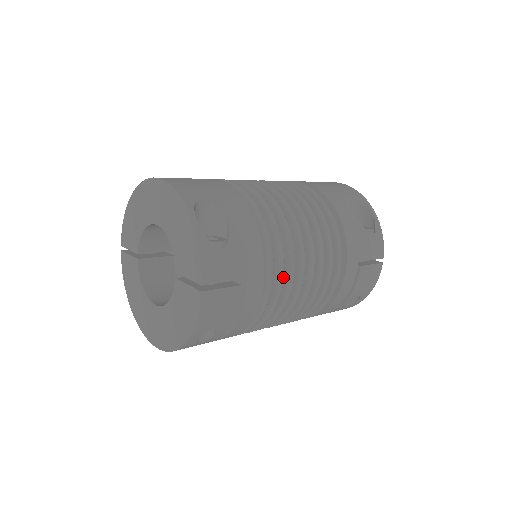
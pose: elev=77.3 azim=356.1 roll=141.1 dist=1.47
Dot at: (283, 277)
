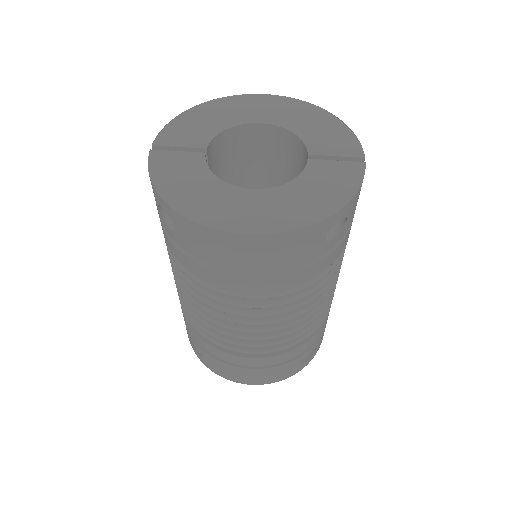
Dot at: occluded
